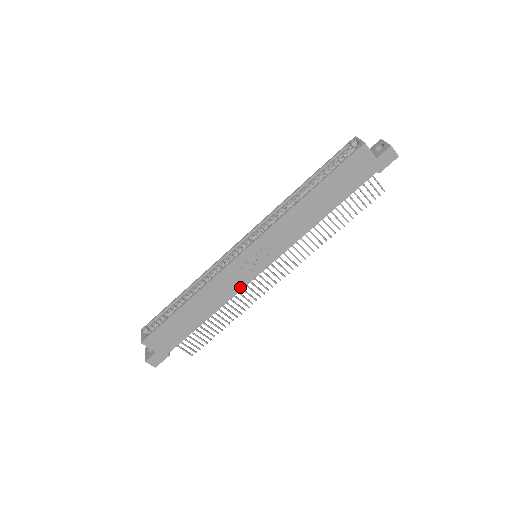
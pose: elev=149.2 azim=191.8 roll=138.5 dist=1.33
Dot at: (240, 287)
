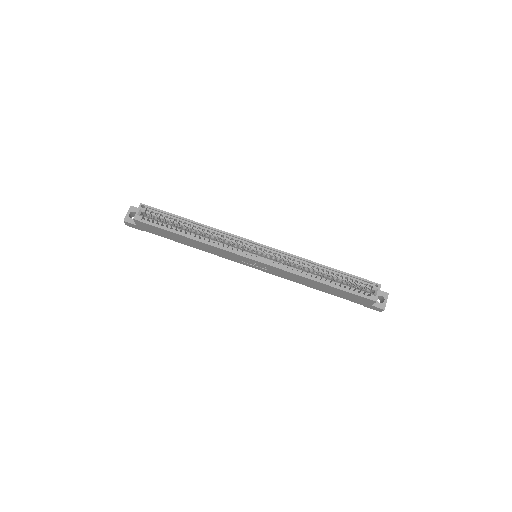
Dot at: (227, 258)
